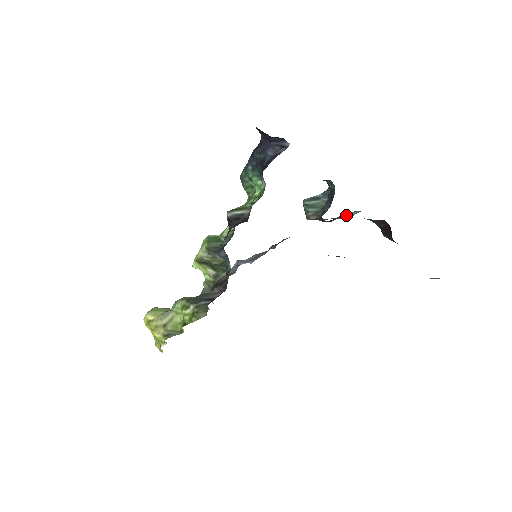
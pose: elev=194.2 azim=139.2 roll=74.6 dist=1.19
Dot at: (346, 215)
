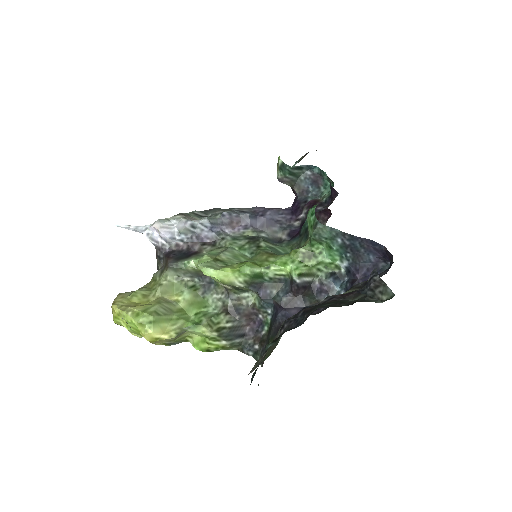
Dot at: occluded
